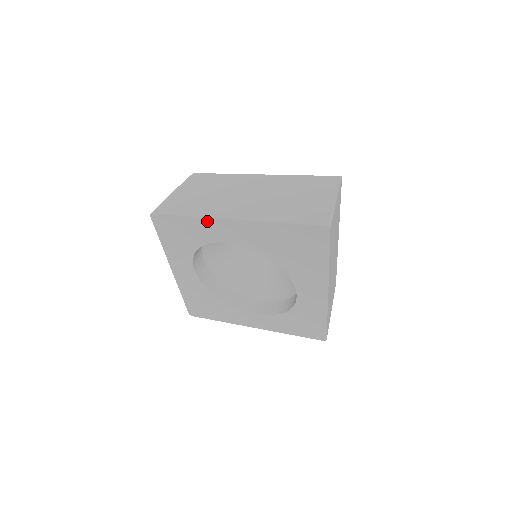
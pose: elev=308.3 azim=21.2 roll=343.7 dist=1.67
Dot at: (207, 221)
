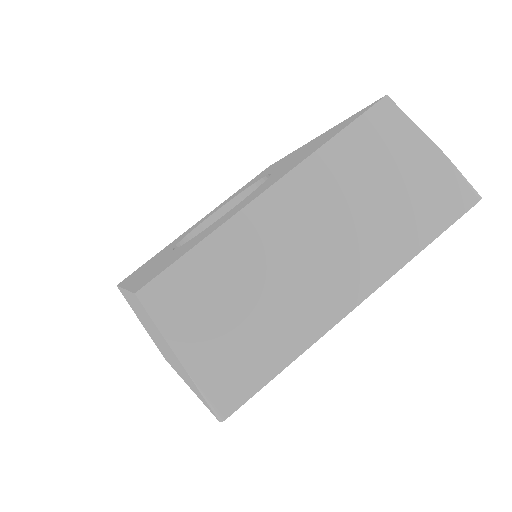
Dot at: (318, 335)
